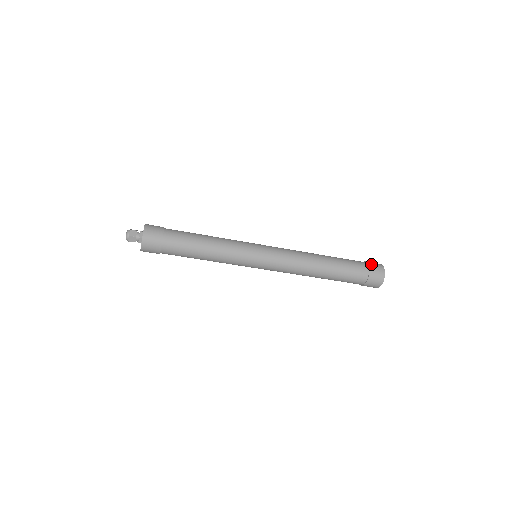
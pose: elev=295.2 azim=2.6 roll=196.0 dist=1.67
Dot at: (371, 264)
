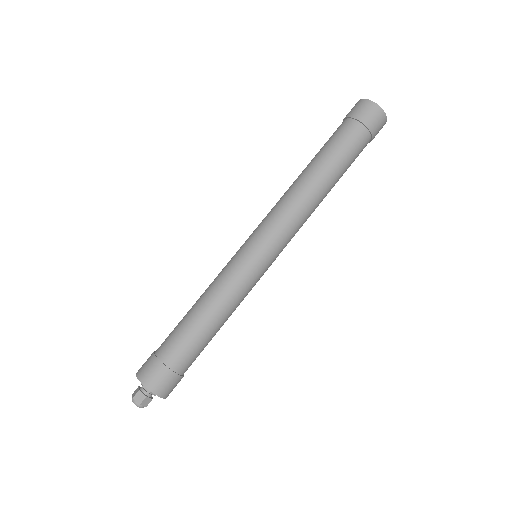
Dot at: (354, 114)
